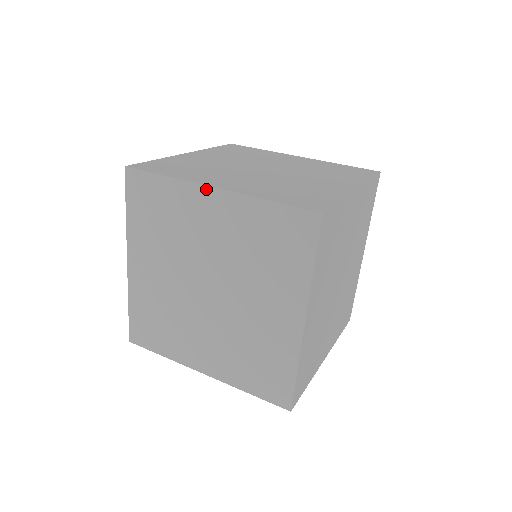
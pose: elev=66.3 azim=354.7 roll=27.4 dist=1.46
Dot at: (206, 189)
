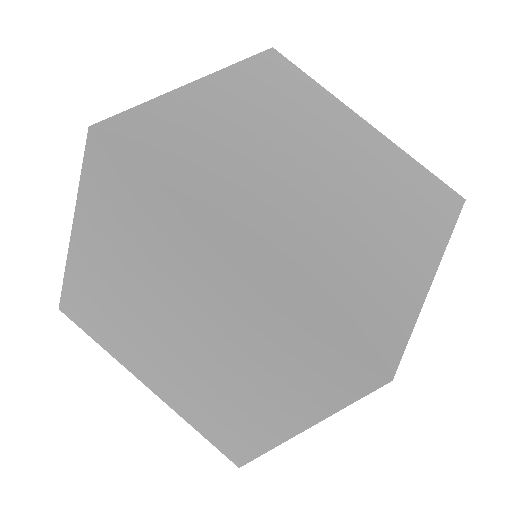
Dot at: (72, 249)
